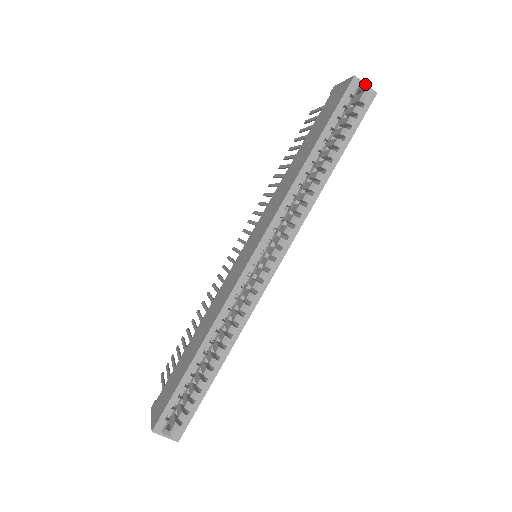
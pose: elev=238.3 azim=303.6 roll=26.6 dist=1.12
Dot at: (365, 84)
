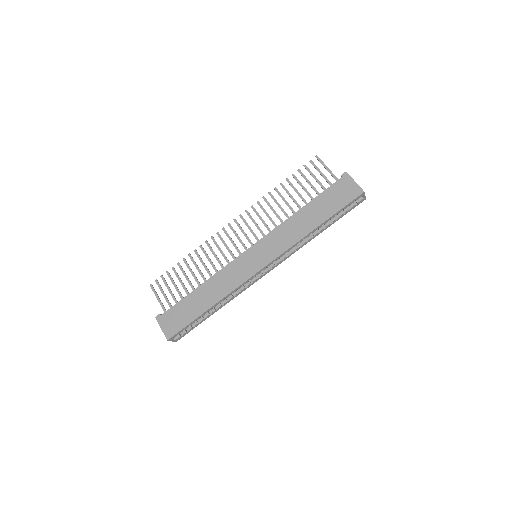
Dot at: occluded
